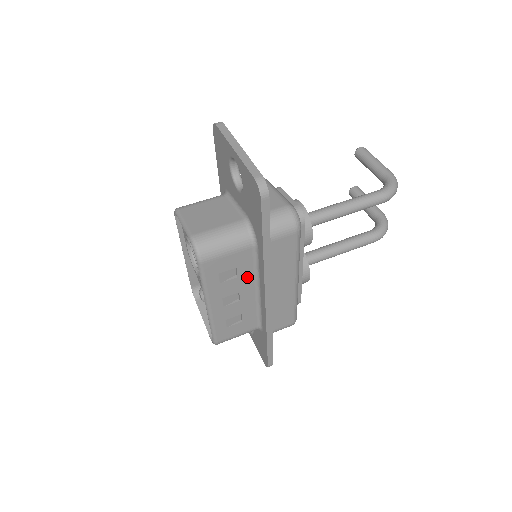
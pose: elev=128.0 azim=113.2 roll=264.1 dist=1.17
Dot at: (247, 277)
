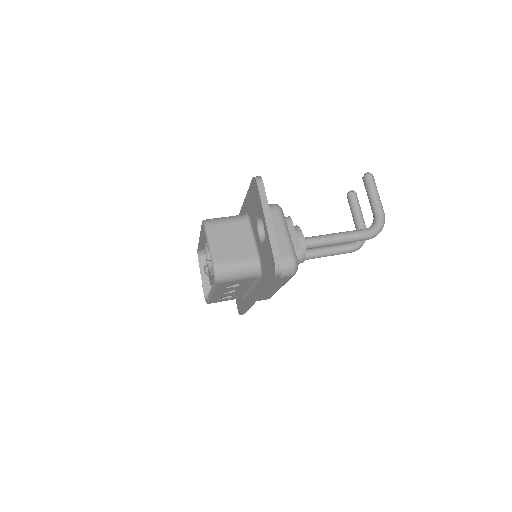
Dot at: (246, 285)
